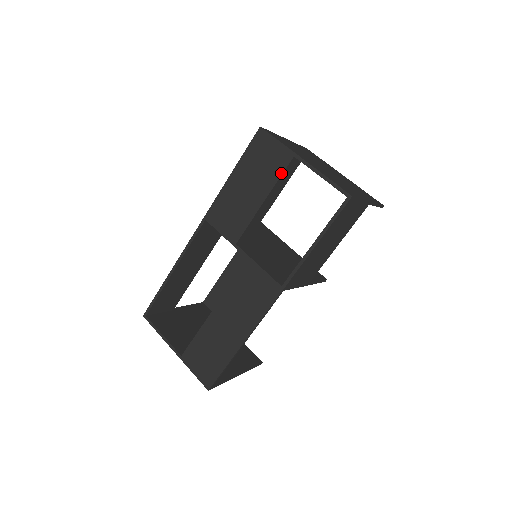
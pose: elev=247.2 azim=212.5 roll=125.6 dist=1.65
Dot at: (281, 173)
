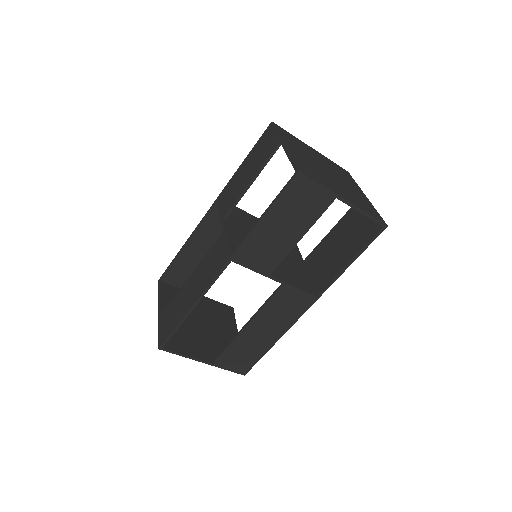
Dot at: (322, 213)
